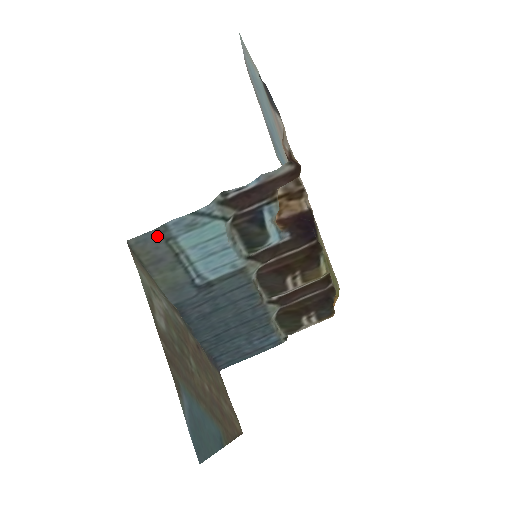
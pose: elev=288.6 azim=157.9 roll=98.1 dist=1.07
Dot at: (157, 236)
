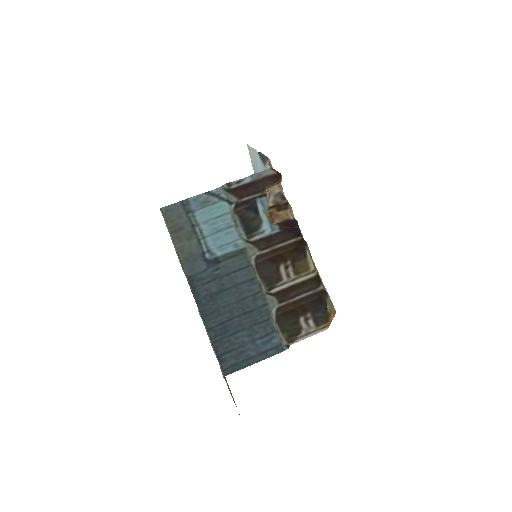
Dot at: (181, 208)
